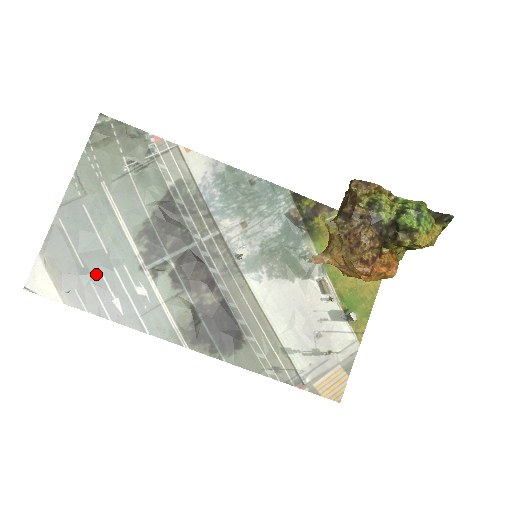
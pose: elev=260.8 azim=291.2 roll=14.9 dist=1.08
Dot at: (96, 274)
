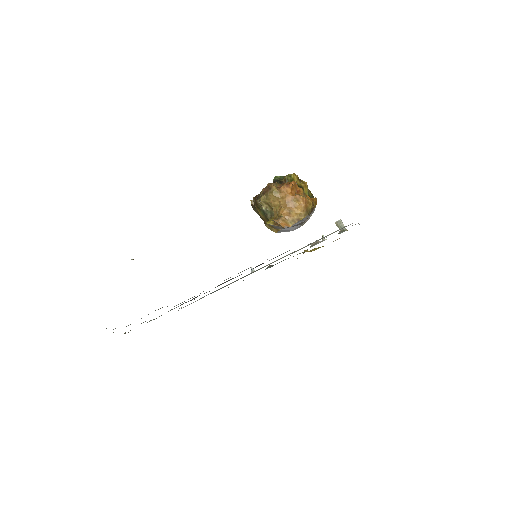
Dot at: occluded
